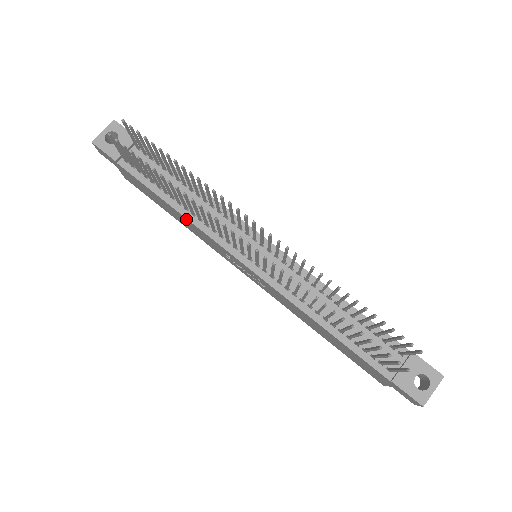
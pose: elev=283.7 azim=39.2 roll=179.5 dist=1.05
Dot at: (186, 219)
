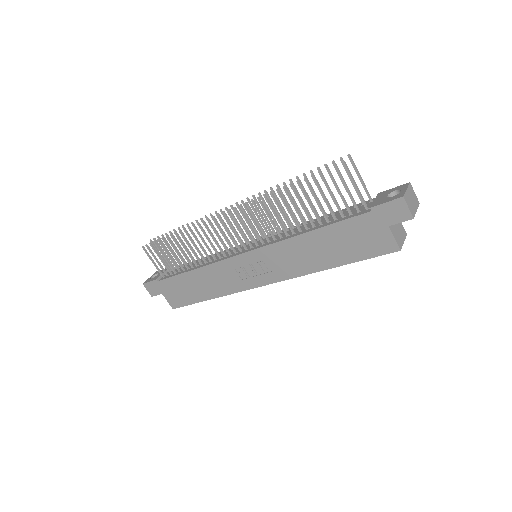
Dot at: (203, 269)
